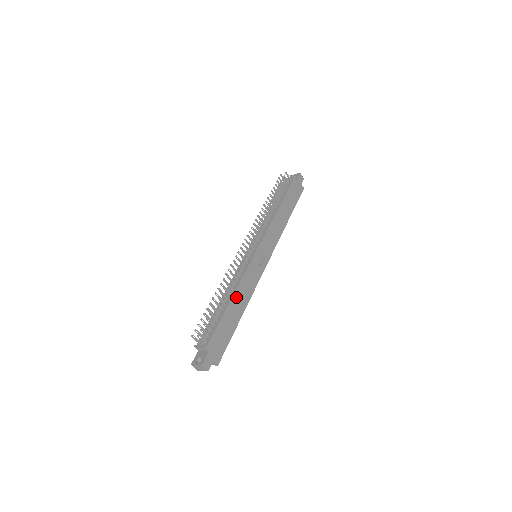
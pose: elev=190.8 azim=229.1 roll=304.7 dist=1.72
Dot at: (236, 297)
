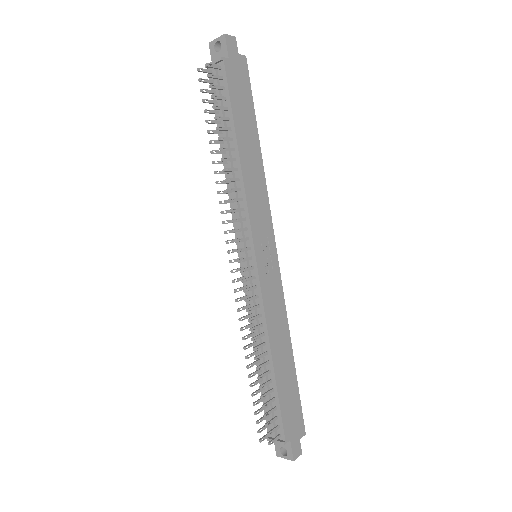
Dot at: (275, 349)
